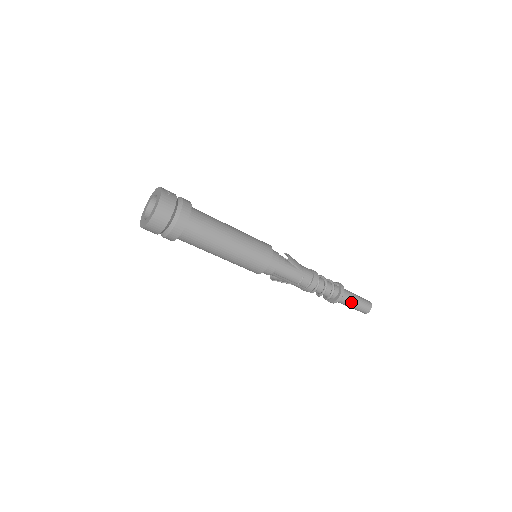
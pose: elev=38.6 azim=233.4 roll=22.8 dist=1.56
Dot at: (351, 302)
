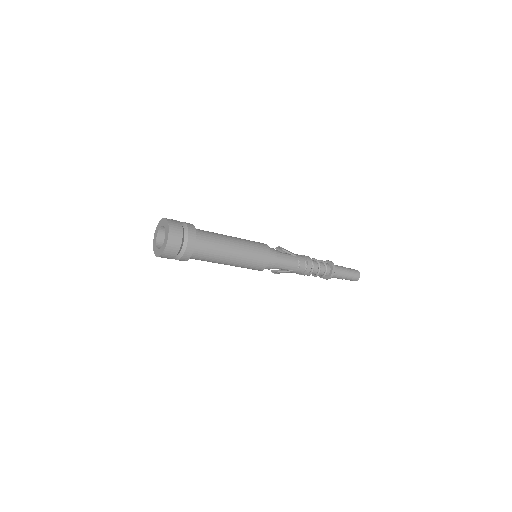
Dot at: (343, 272)
